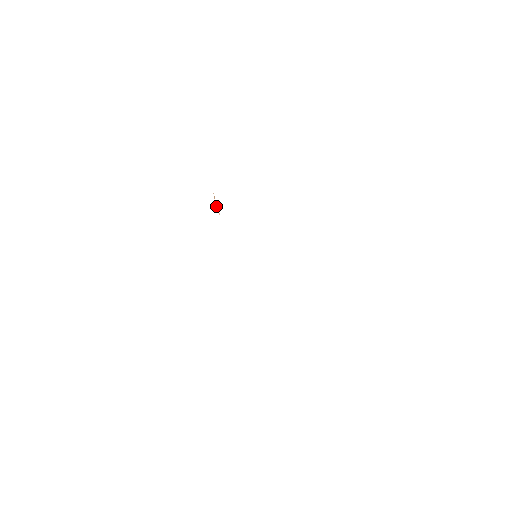
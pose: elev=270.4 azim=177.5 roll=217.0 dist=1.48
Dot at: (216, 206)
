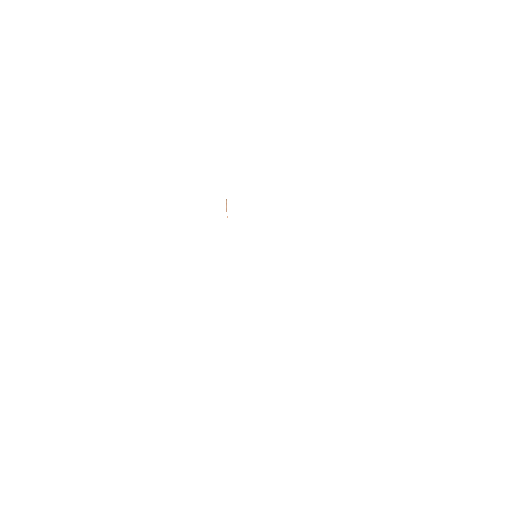
Dot at: (226, 207)
